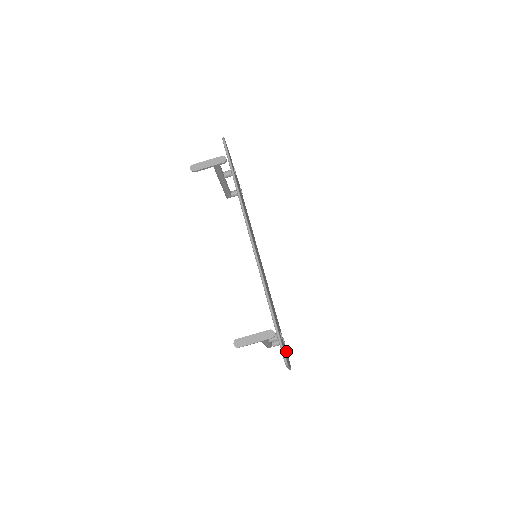
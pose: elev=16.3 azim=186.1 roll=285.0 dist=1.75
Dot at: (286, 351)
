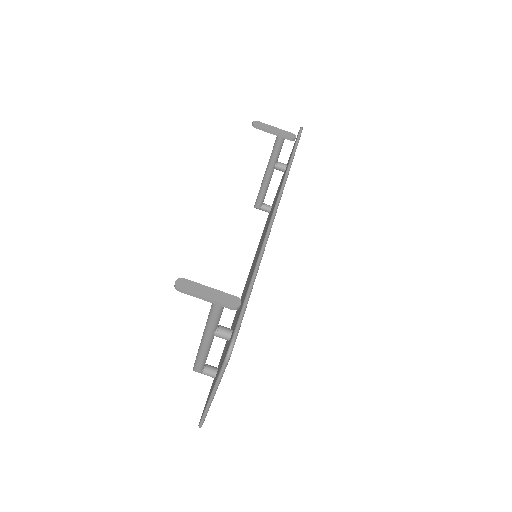
Dot at: occluded
